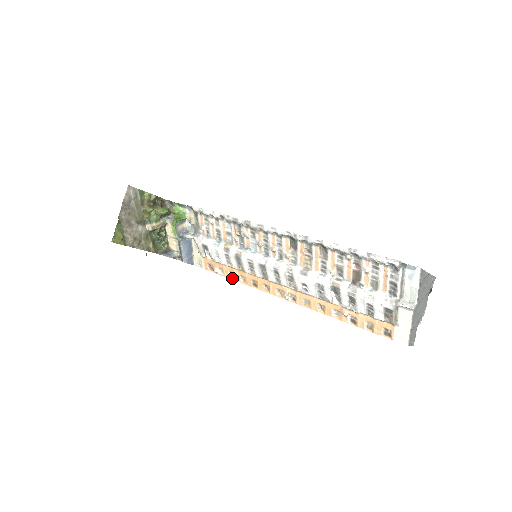
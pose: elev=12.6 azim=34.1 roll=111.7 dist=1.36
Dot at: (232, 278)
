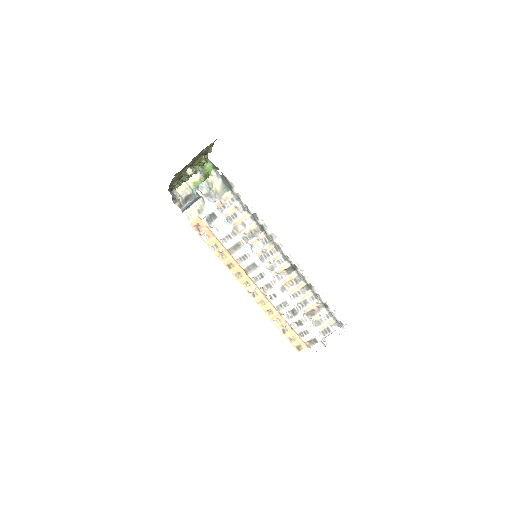
Dot at: (212, 249)
